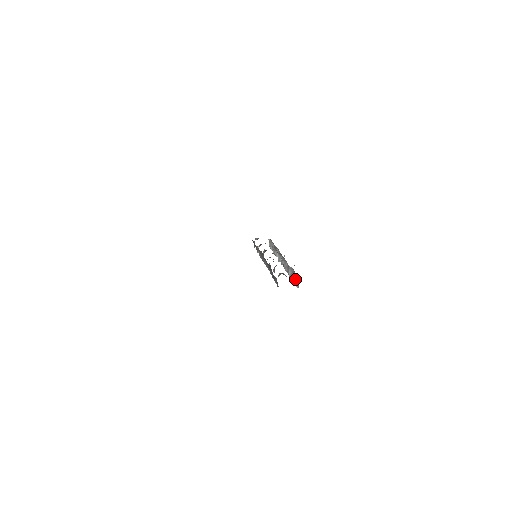
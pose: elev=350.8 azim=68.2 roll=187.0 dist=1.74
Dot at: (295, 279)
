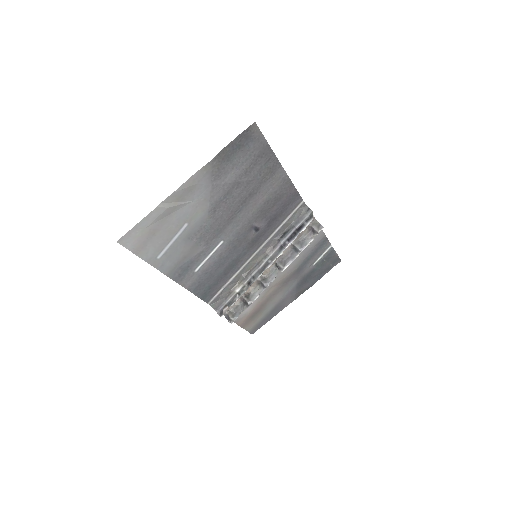
Dot at: (313, 227)
